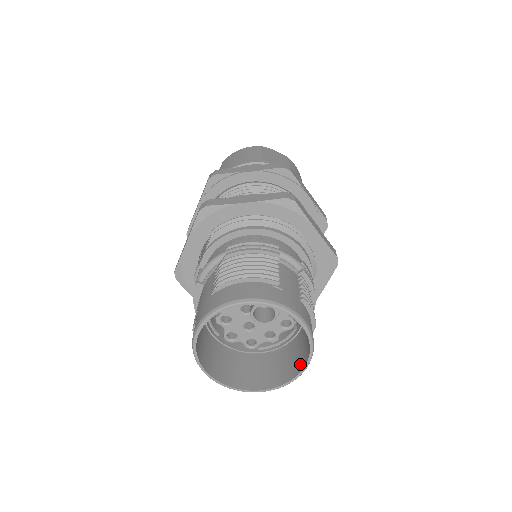
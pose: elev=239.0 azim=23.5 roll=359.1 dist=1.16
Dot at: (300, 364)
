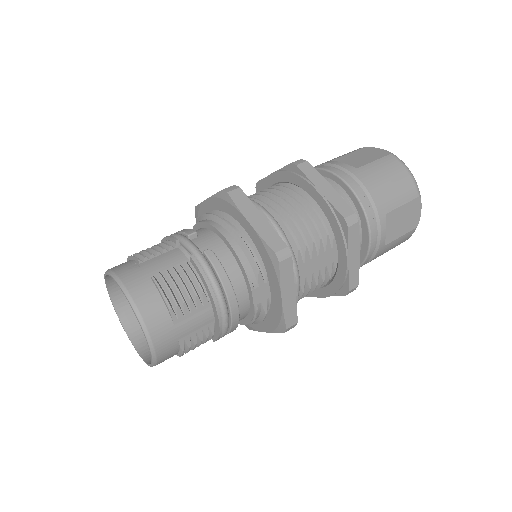
Dot at: (157, 344)
